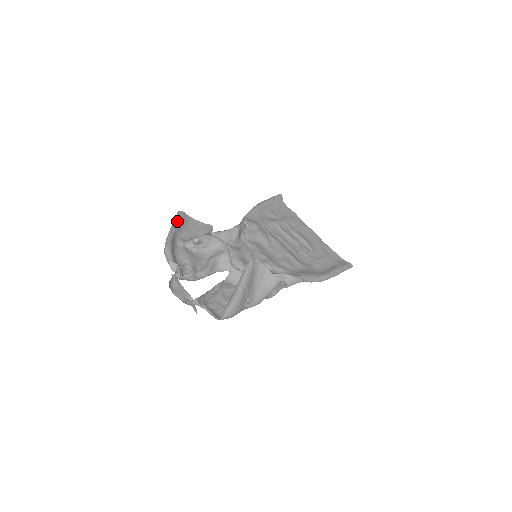
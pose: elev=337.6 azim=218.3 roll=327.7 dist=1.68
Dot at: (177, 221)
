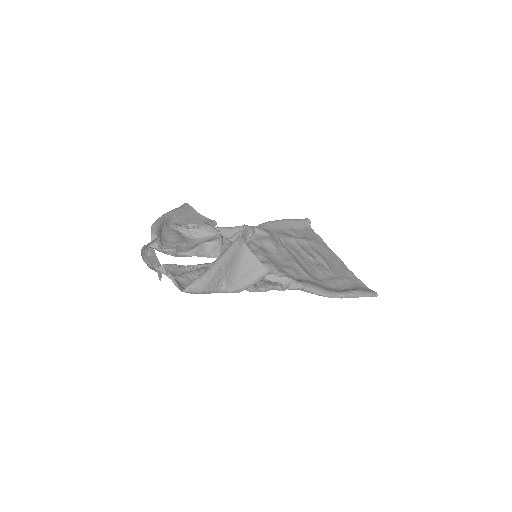
Dot at: (178, 208)
